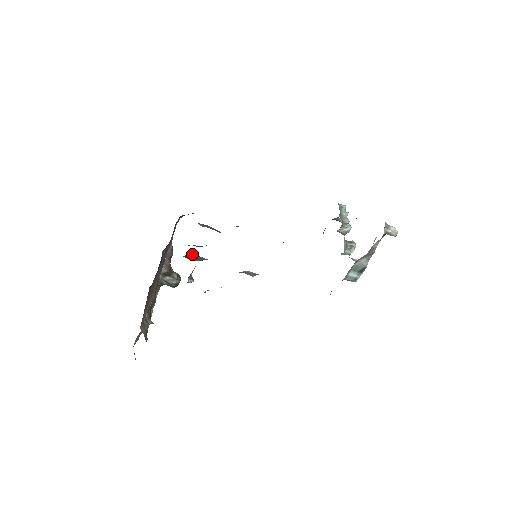
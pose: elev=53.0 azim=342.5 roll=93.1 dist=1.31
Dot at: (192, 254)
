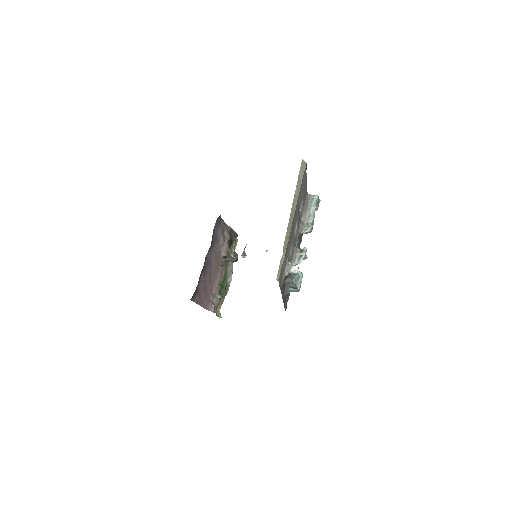
Dot at: occluded
